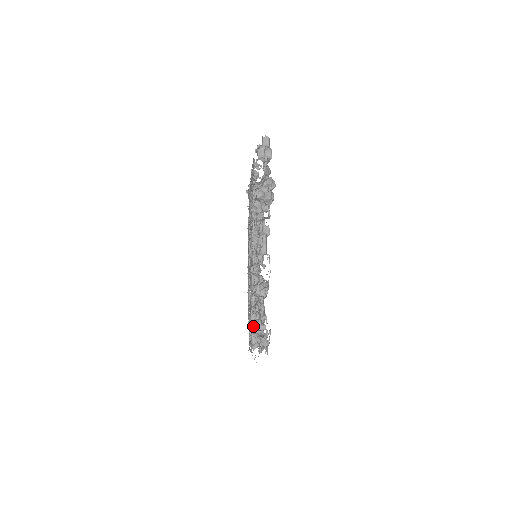
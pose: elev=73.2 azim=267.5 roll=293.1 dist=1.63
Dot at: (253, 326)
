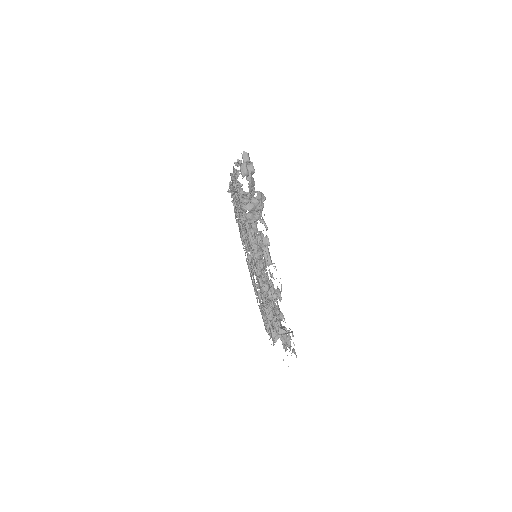
Dot at: (267, 317)
